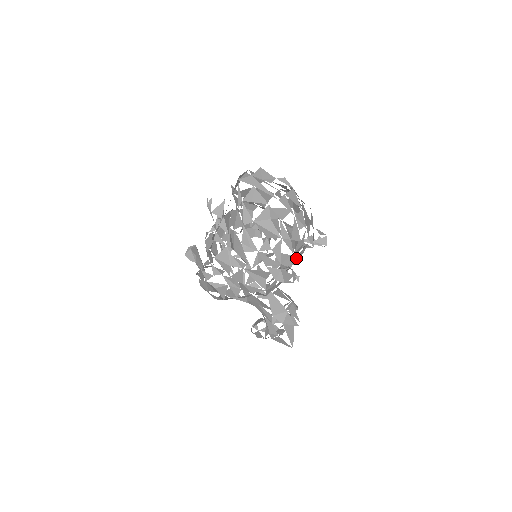
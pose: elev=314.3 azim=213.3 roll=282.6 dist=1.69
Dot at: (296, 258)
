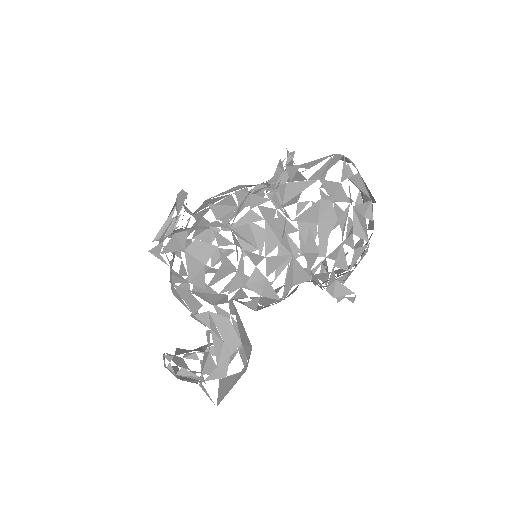
Dot at: occluded
